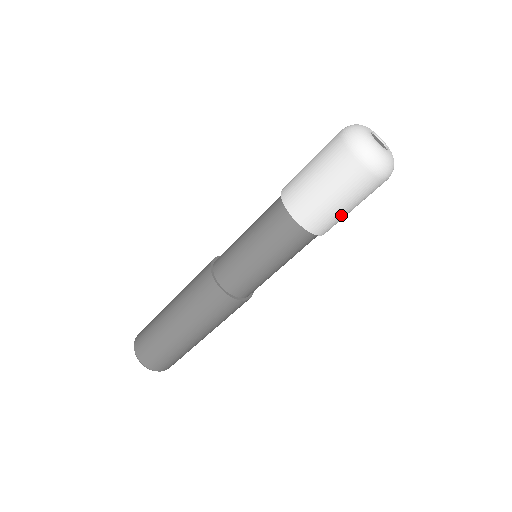
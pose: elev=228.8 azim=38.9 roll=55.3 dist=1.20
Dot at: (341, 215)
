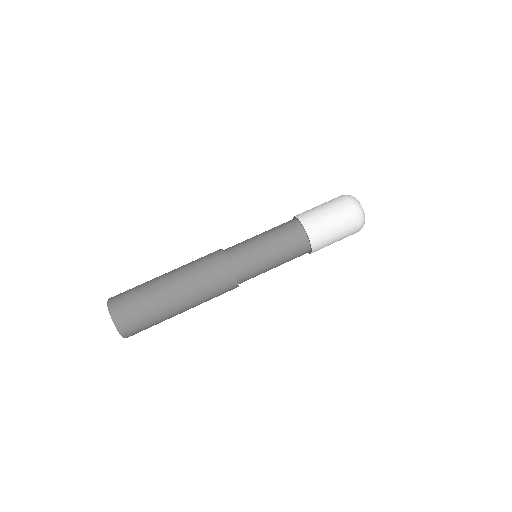
Dot at: (330, 244)
